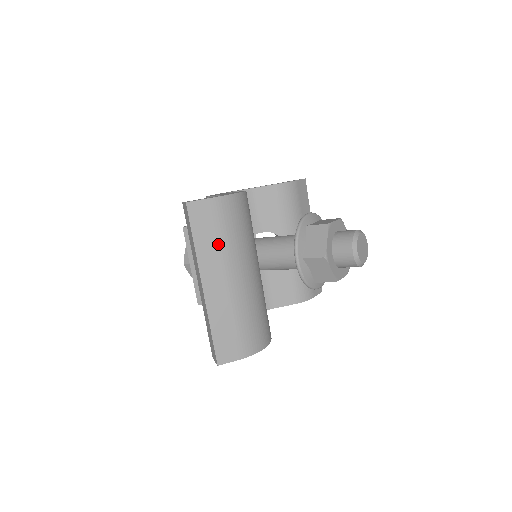
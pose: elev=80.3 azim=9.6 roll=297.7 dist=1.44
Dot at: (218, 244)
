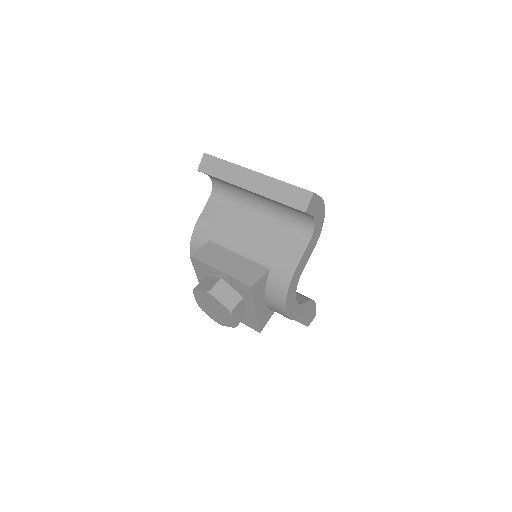
Dot at: occluded
